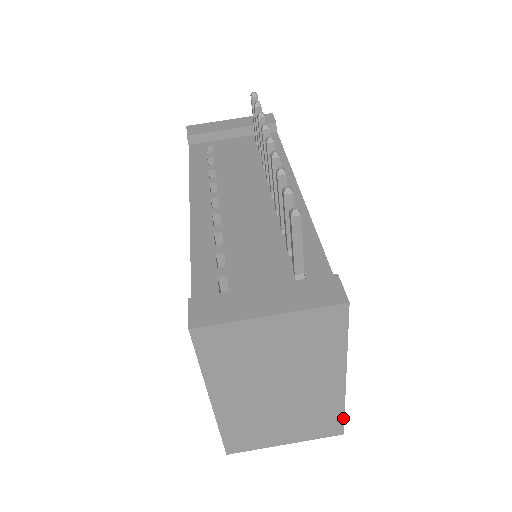
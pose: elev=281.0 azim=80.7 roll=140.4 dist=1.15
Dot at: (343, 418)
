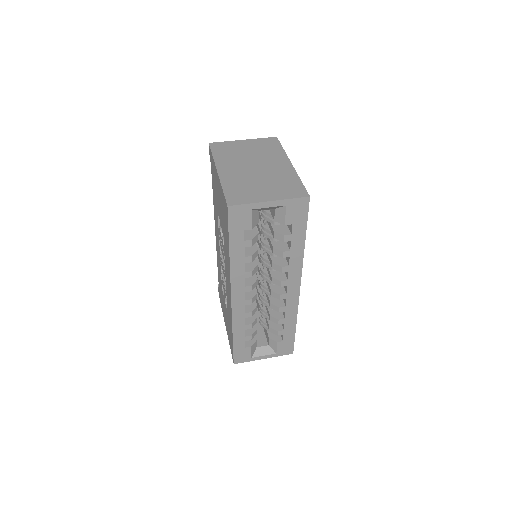
Dot at: (303, 185)
